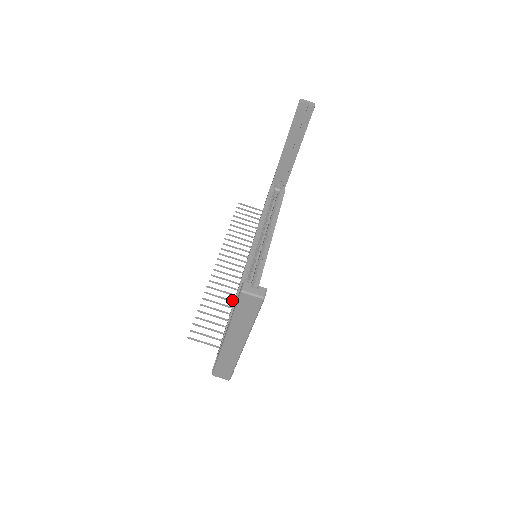
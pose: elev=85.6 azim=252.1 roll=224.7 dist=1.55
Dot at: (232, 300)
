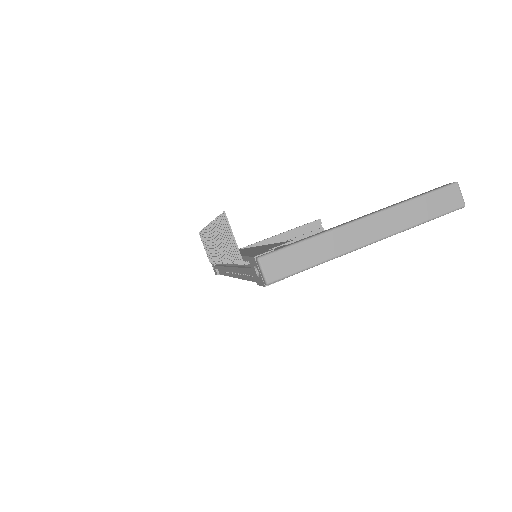
Dot at: occluded
